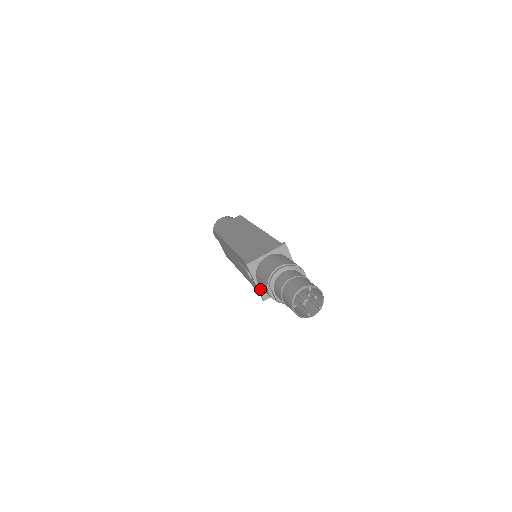
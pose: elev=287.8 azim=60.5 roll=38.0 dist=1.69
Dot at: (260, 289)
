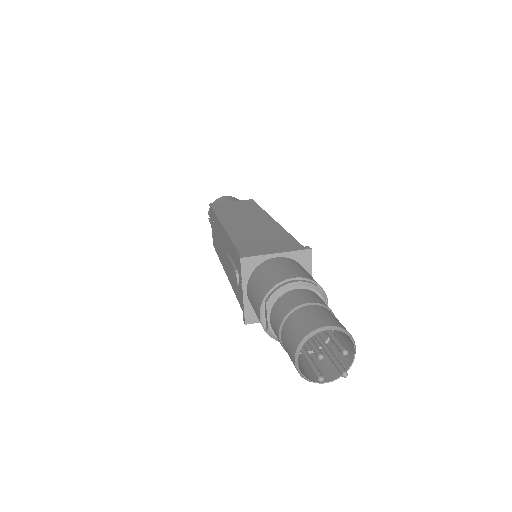
Dot at: (246, 304)
